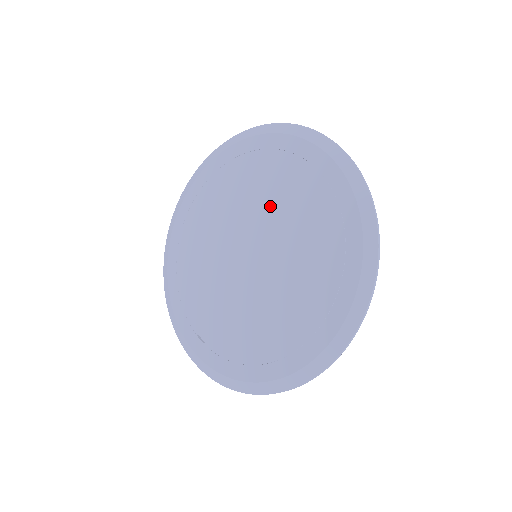
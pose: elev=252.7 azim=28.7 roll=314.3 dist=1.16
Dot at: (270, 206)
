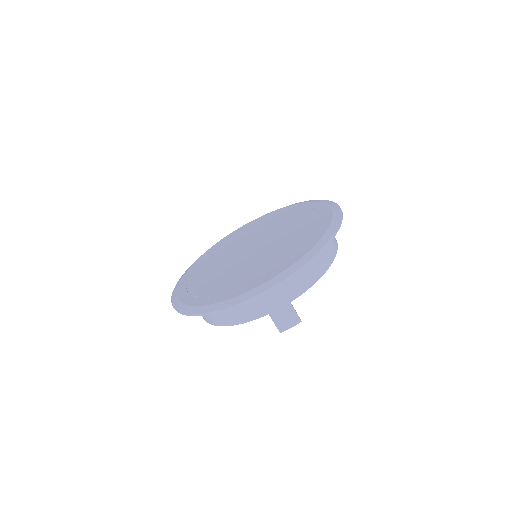
Dot at: (275, 228)
